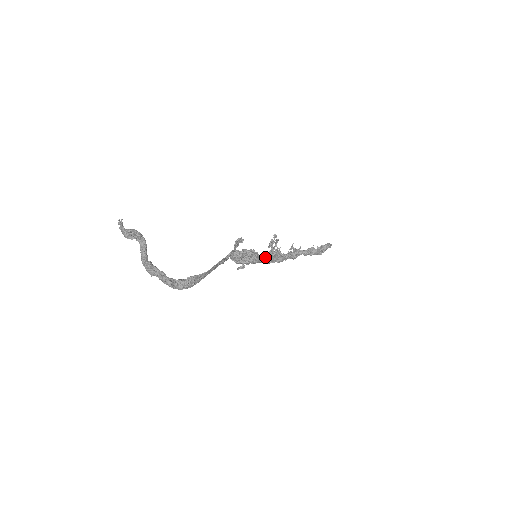
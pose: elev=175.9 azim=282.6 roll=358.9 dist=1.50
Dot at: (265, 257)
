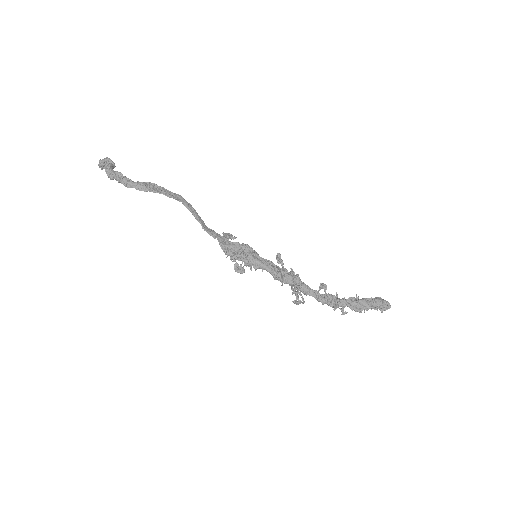
Dot at: (271, 264)
